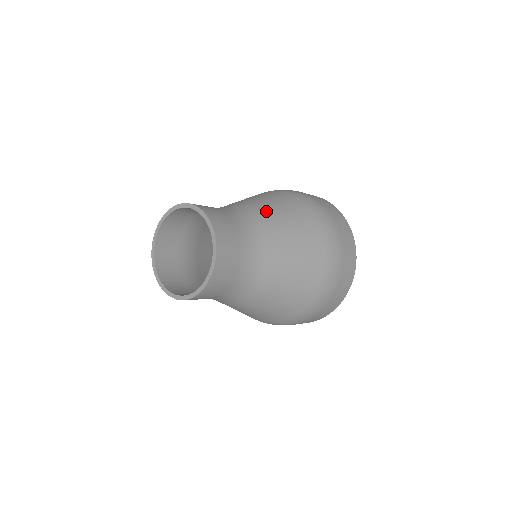
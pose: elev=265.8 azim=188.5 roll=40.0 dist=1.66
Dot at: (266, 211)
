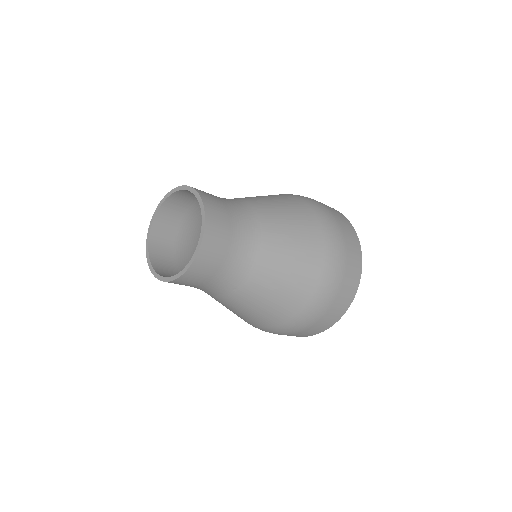
Dot at: occluded
